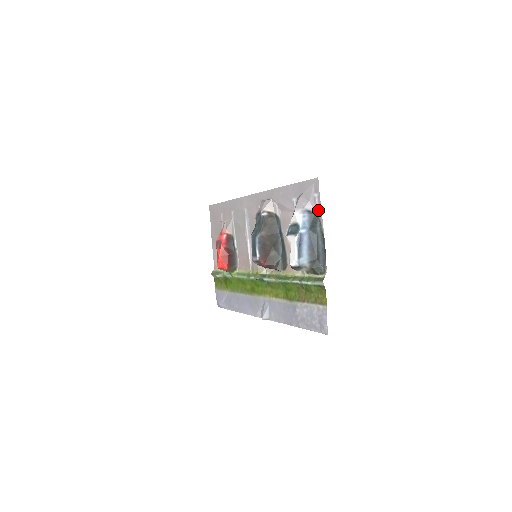
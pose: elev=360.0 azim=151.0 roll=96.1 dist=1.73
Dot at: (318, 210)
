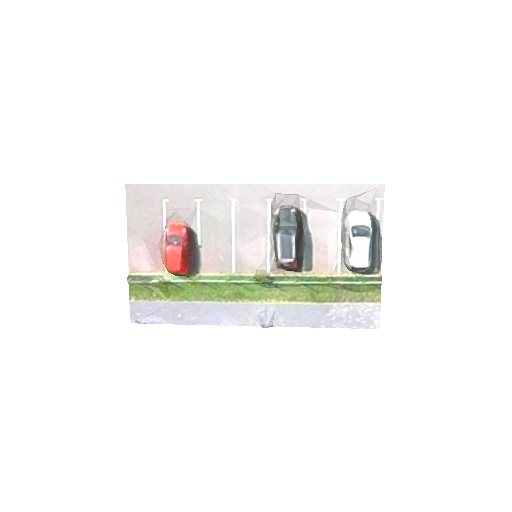
Dot at: (378, 214)
